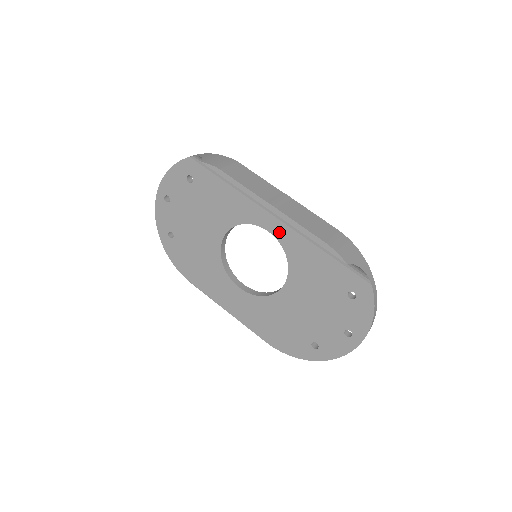
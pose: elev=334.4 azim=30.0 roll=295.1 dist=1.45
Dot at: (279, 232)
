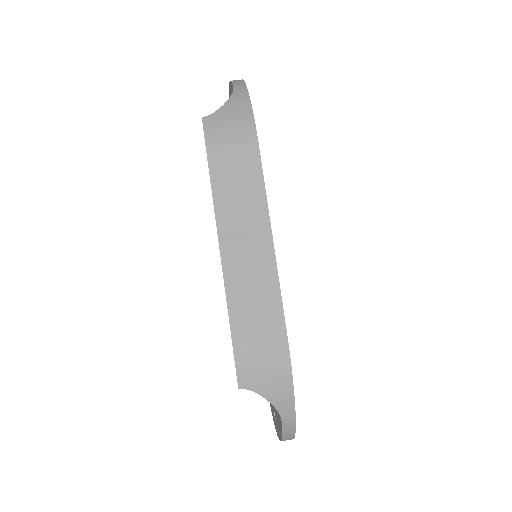
Dot at: occluded
